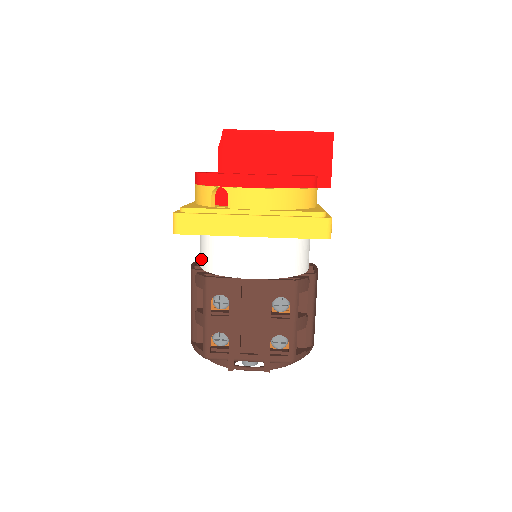
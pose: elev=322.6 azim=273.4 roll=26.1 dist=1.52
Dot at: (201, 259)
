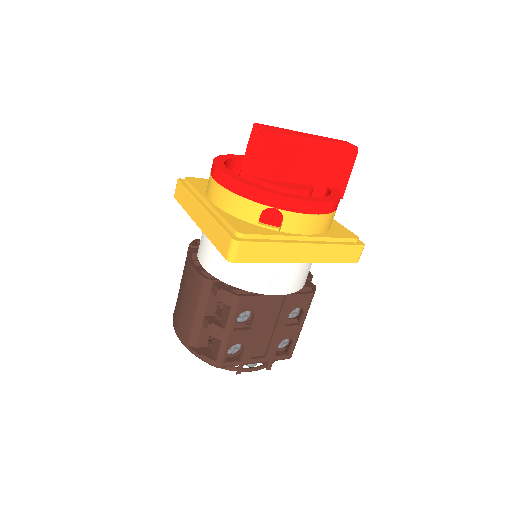
Dot at: (215, 267)
